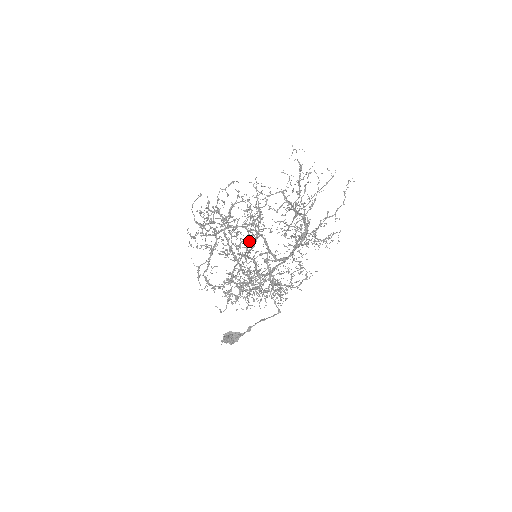
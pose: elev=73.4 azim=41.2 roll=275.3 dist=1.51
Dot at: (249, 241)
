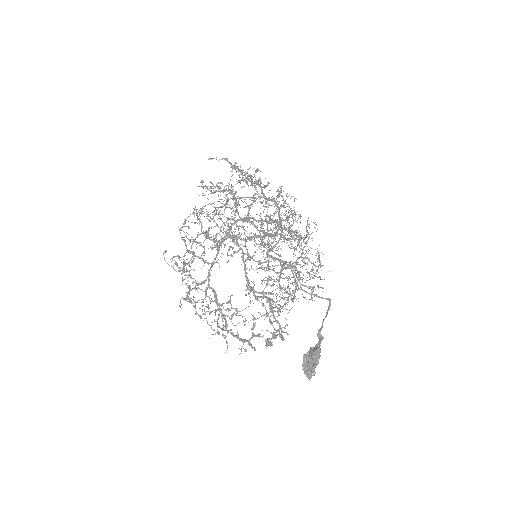
Dot at: (237, 240)
